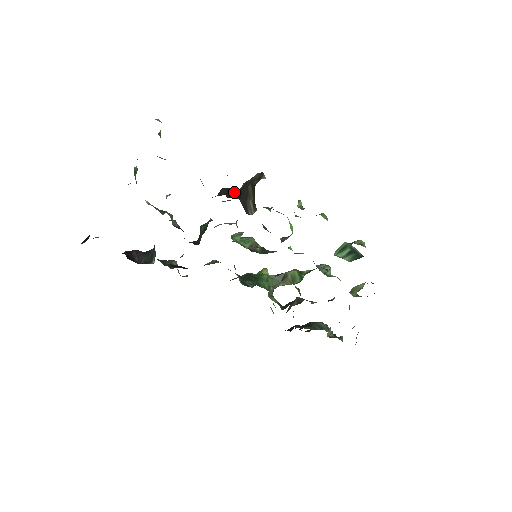
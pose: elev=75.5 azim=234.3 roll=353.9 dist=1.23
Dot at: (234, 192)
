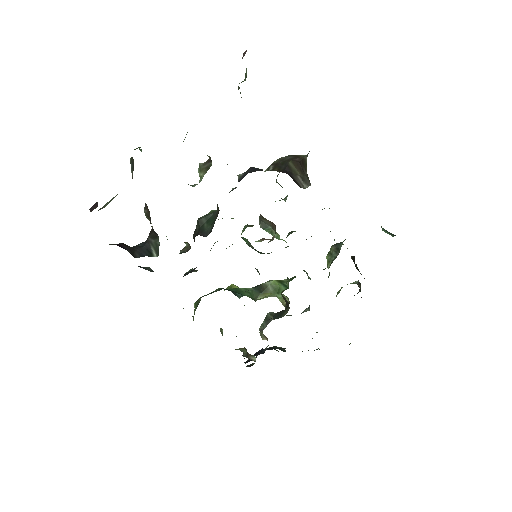
Dot at: occluded
